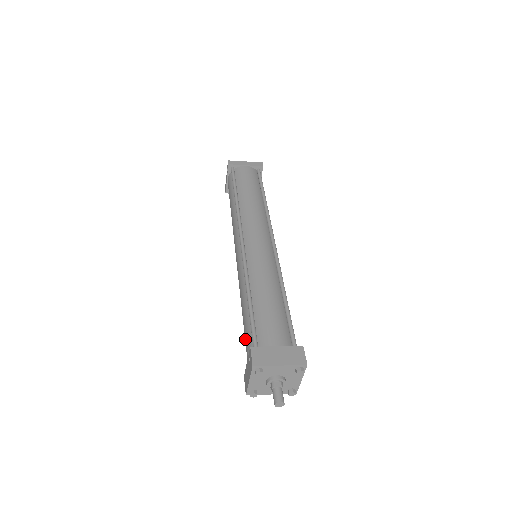
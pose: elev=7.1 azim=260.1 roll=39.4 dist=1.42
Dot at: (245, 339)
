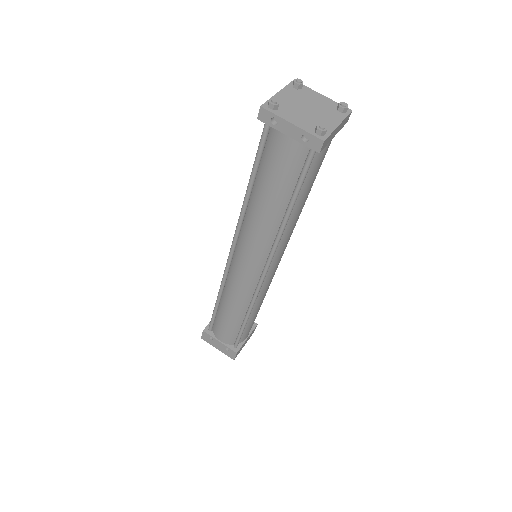
Dot at: (223, 331)
